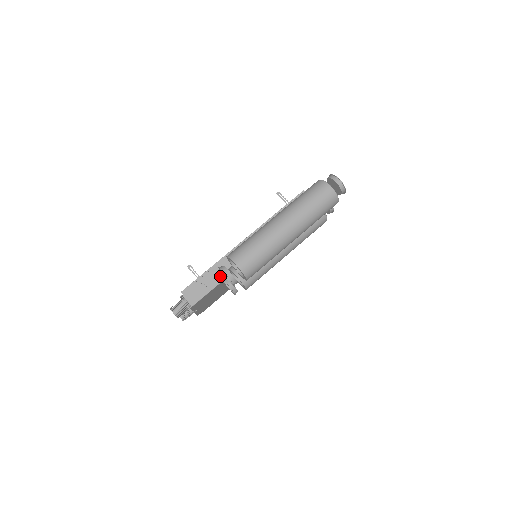
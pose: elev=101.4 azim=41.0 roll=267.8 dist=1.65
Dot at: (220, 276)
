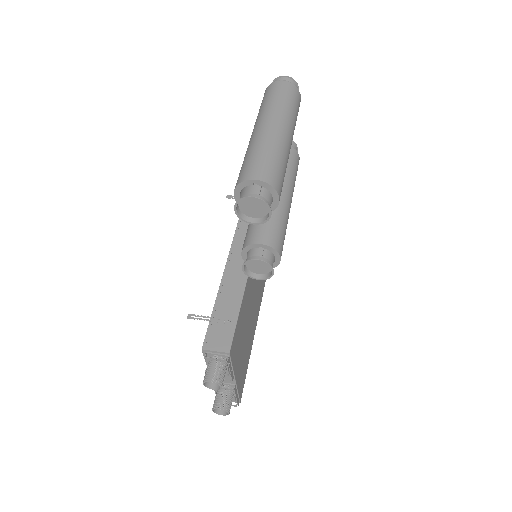
Dot at: (234, 301)
